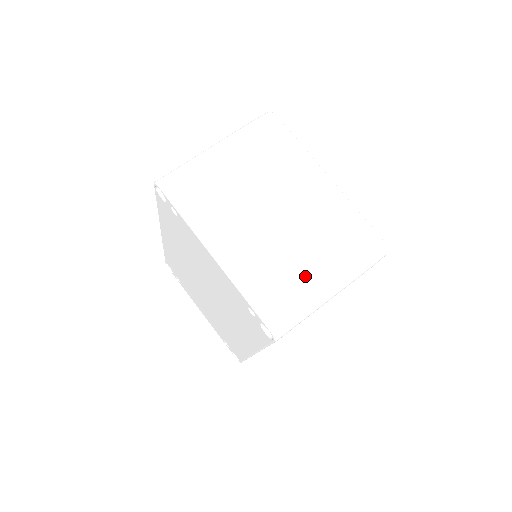
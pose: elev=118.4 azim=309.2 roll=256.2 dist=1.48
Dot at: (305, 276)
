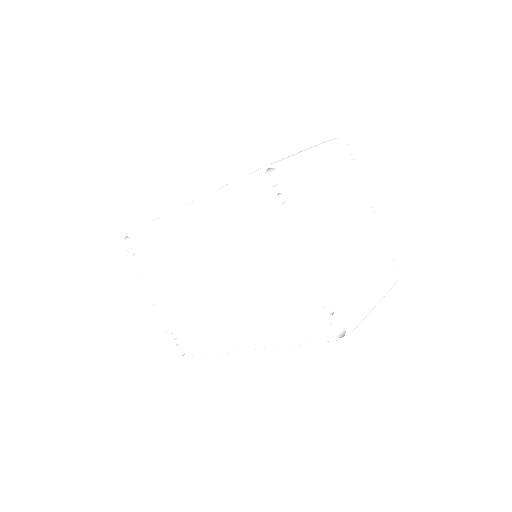
Dot at: (365, 288)
